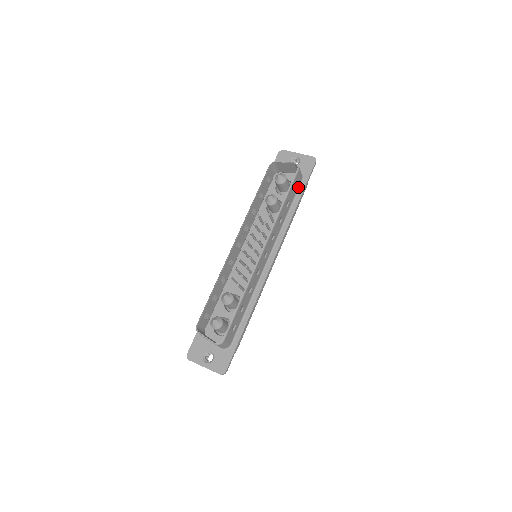
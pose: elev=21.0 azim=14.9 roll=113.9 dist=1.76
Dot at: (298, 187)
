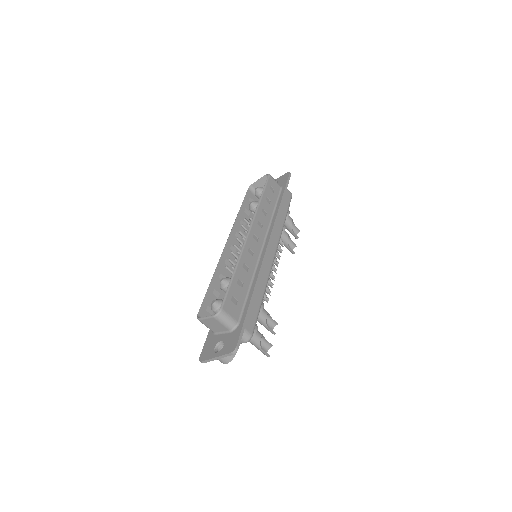
Dot at: (279, 193)
